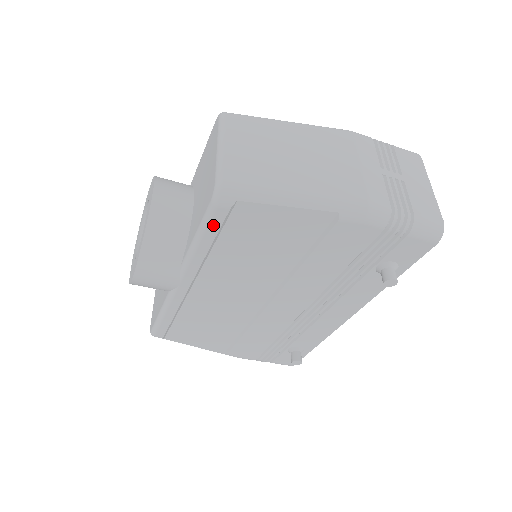
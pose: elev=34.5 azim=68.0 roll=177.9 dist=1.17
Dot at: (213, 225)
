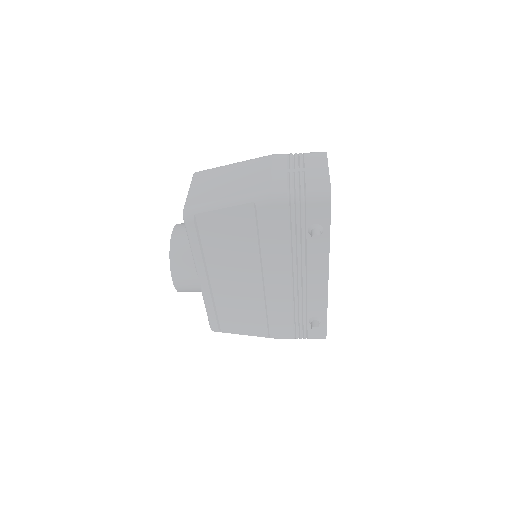
Dot at: (192, 234)
